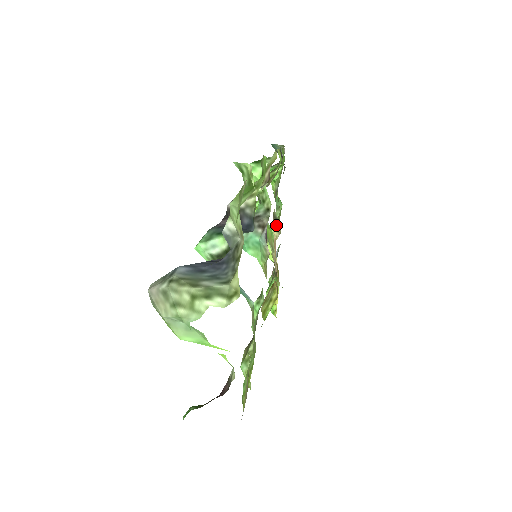
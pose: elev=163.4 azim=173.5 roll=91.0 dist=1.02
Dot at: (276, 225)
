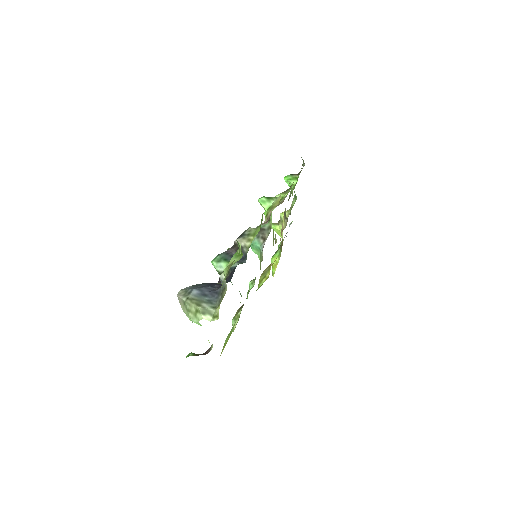
Dot at: (285, 220)
